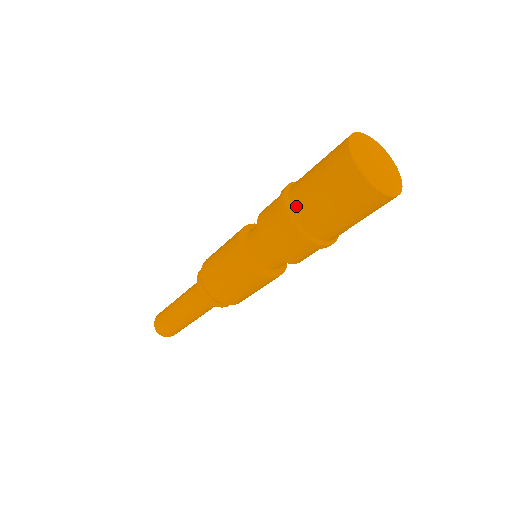
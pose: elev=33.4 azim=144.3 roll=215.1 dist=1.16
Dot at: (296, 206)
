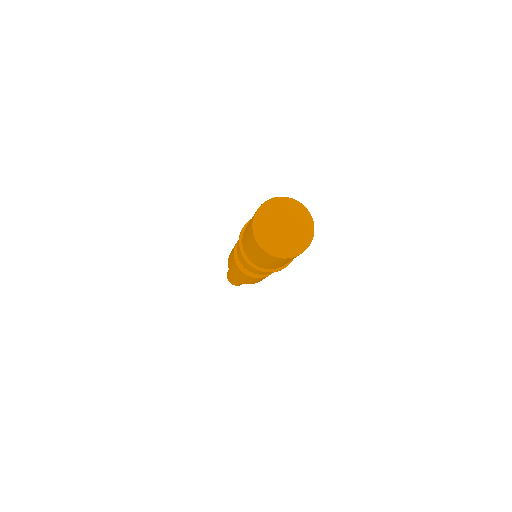
Dot at: (251, 260)
